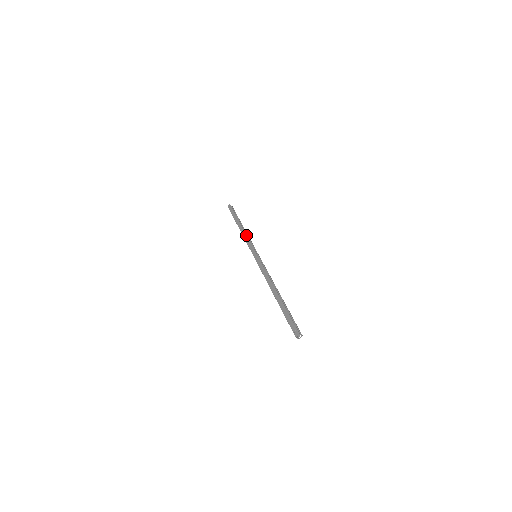
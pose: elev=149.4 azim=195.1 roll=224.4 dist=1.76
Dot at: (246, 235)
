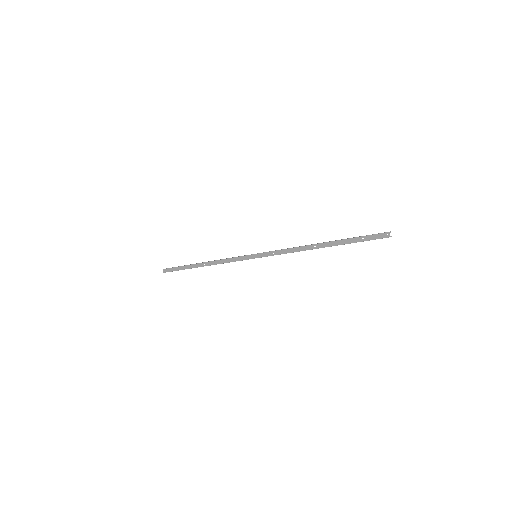
Dot at: occluded
